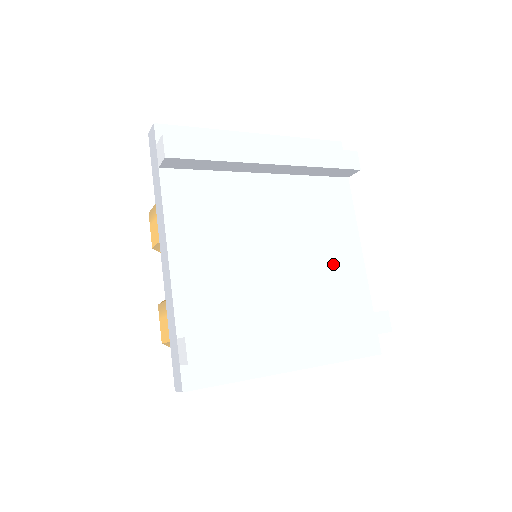
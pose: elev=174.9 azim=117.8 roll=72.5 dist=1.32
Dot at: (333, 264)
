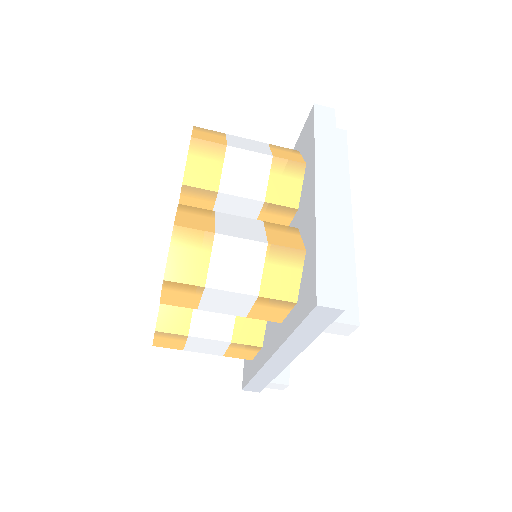
Dot at: occluded
